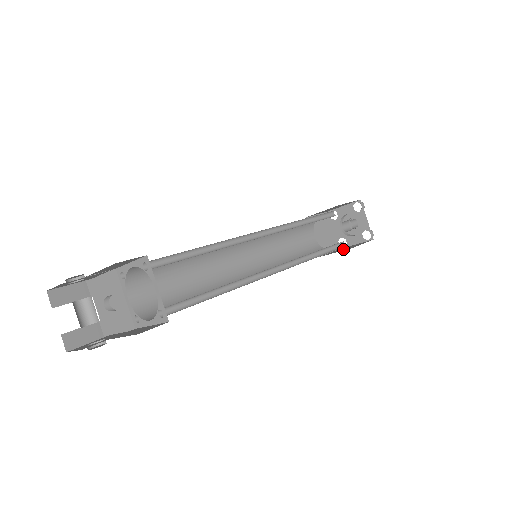
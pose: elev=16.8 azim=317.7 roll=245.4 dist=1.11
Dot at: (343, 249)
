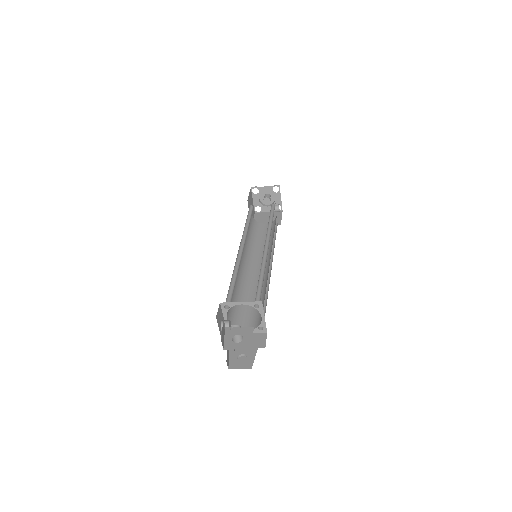
Dot at: (267, 220)
